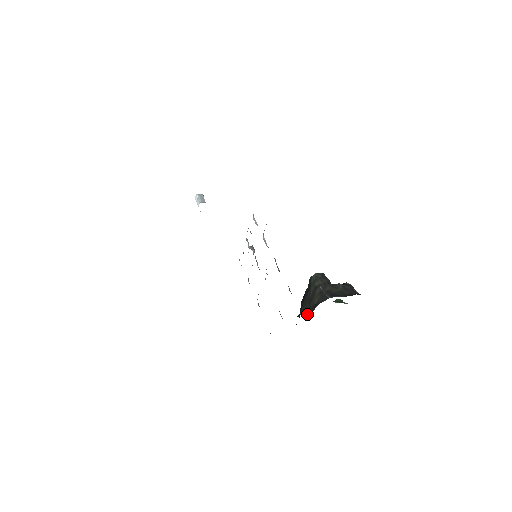
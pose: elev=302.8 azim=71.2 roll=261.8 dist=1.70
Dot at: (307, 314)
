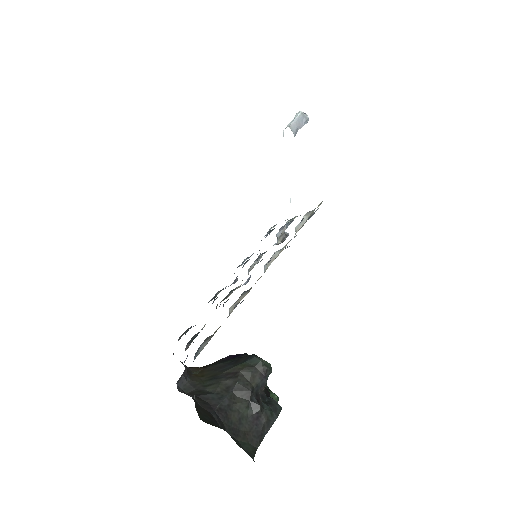
Dot at: (187, 386)
